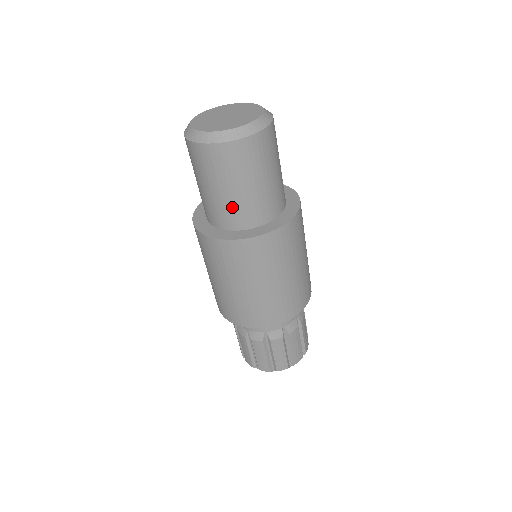
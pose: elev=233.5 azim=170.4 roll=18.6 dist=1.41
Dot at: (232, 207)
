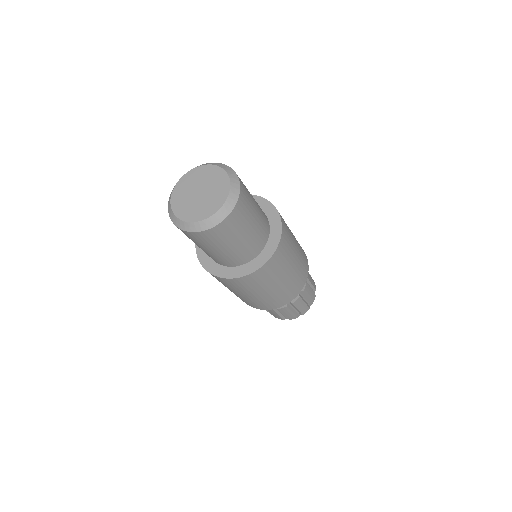
Dot at: (219, 257)
